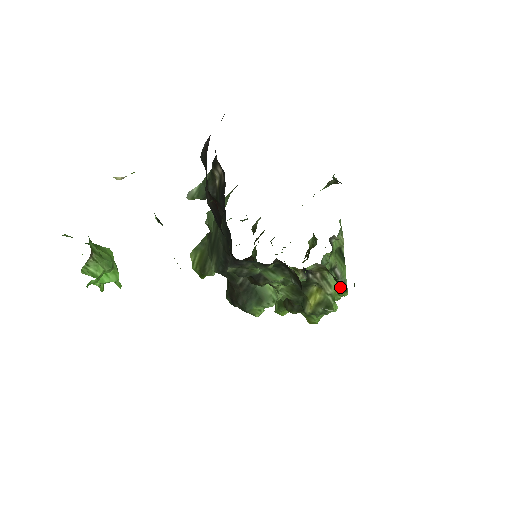
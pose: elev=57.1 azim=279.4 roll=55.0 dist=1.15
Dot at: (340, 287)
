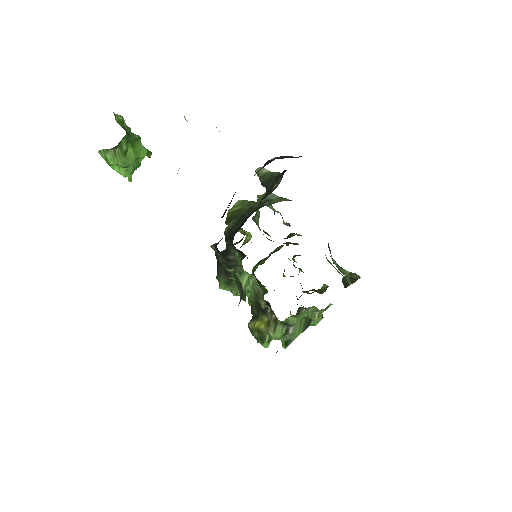
Dot at: (284, 339)
